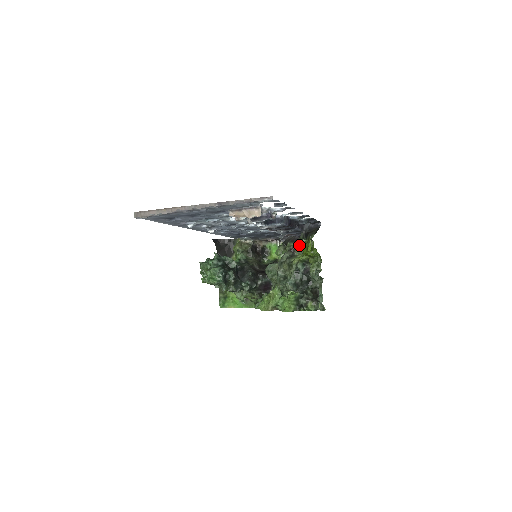
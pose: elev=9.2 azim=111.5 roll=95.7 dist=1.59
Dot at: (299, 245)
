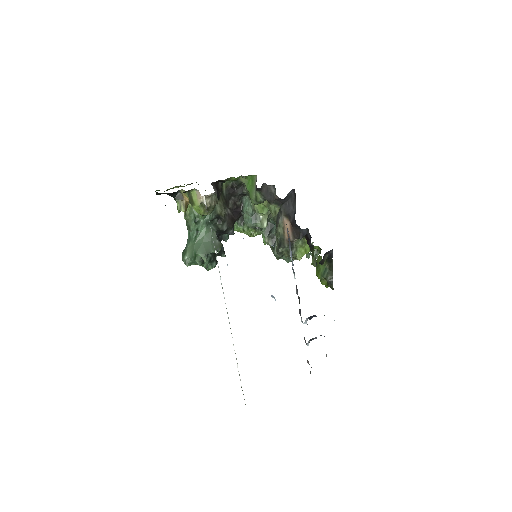
Dot at: occluded
